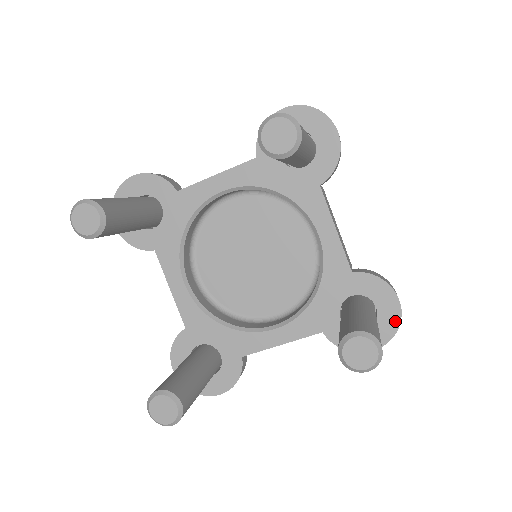
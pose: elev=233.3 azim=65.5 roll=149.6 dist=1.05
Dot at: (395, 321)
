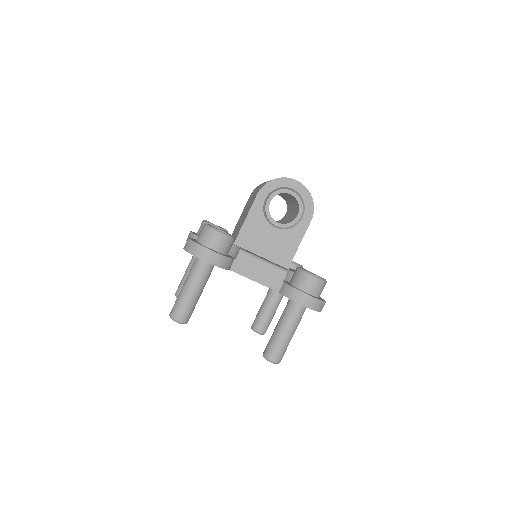
Dot at: occluded
